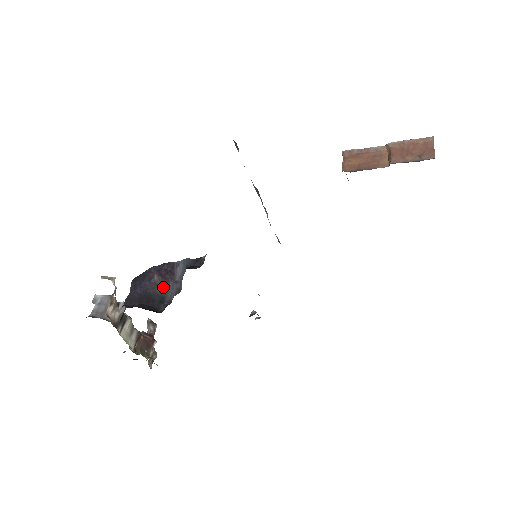
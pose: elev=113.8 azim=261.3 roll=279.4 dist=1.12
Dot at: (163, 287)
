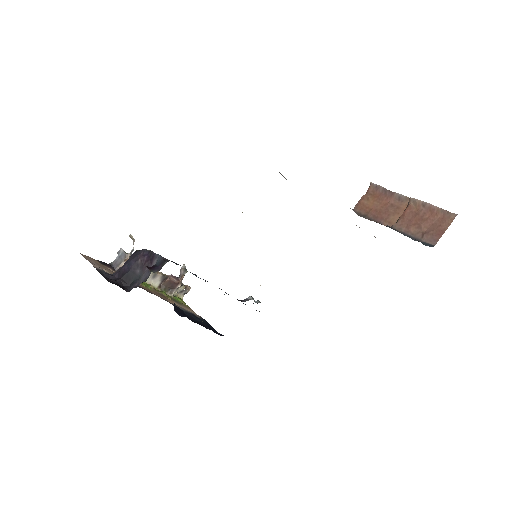
Dot at: (141, 271)
